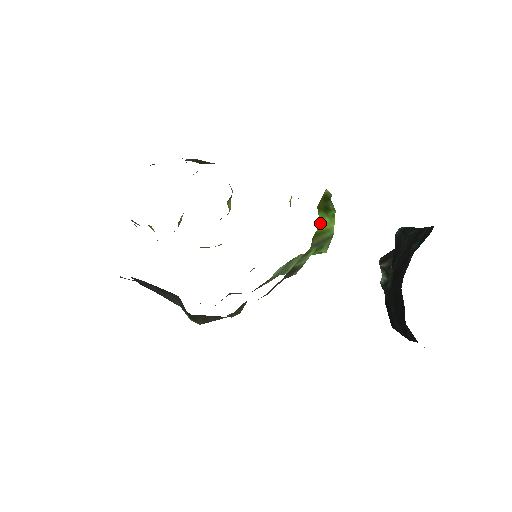
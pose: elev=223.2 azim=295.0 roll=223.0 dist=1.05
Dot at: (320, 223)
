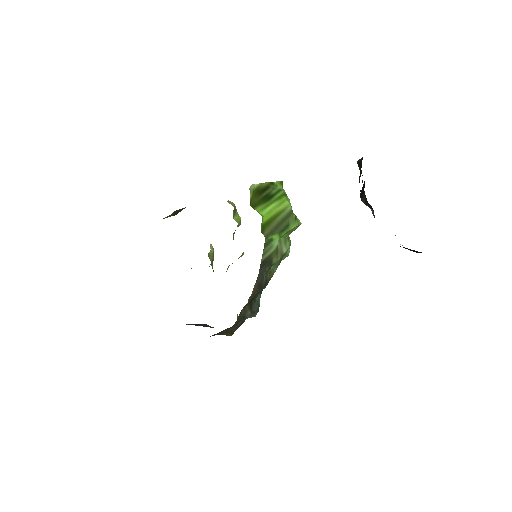
Dot at: (263, 215)
